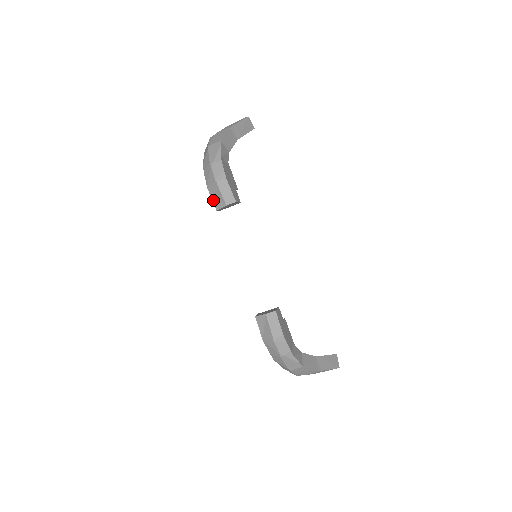
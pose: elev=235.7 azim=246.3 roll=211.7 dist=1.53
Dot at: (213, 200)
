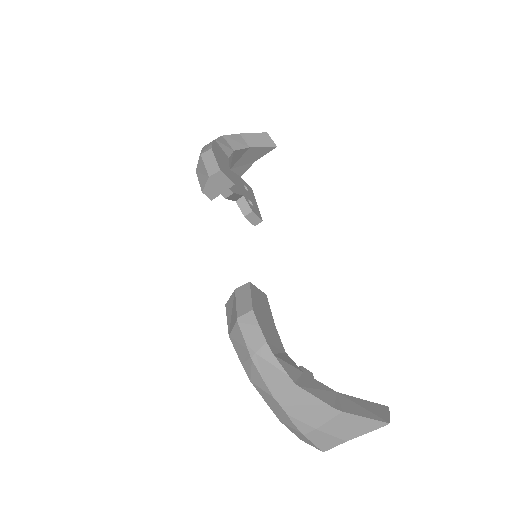
Dot at: (200, 181)
